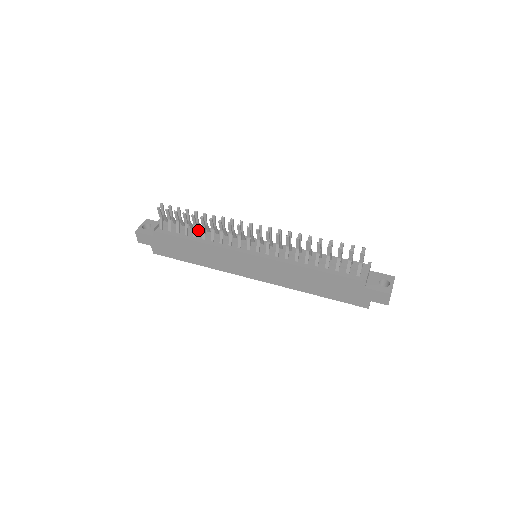
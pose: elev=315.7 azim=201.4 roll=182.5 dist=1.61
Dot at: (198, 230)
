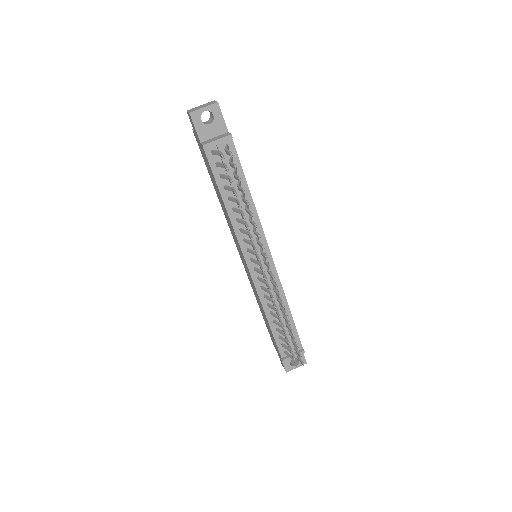
Dot at: (239, 196)
